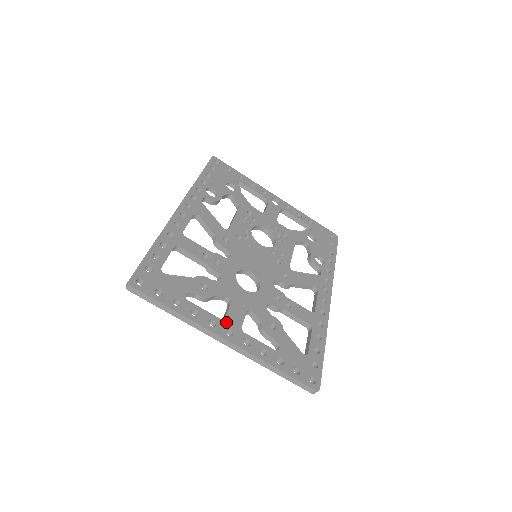
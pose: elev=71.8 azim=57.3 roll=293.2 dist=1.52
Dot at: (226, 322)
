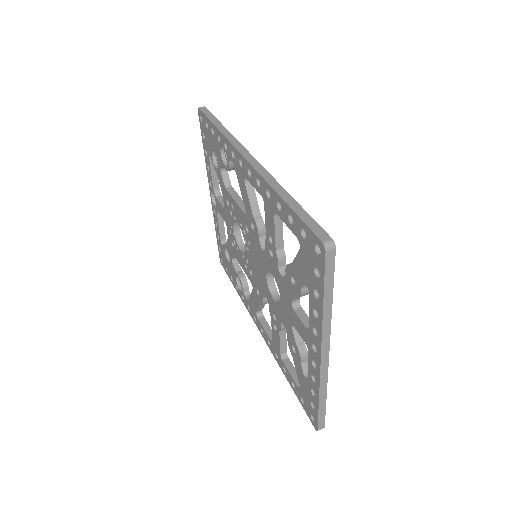
Dot at: occluded
